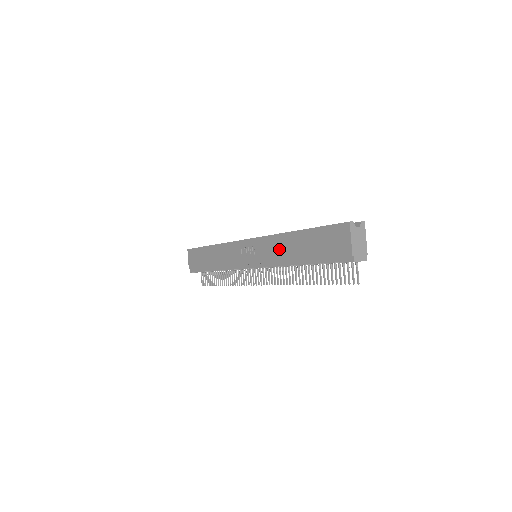
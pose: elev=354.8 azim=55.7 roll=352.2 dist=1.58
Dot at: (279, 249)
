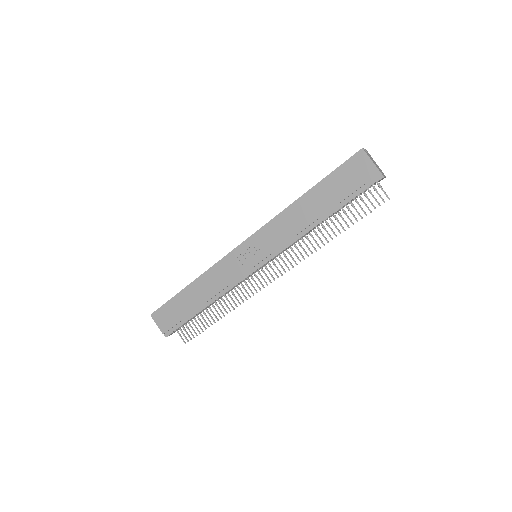
Dot at: (291, 223)
